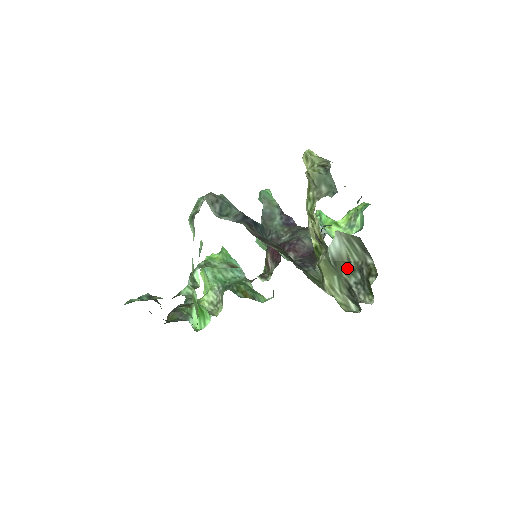
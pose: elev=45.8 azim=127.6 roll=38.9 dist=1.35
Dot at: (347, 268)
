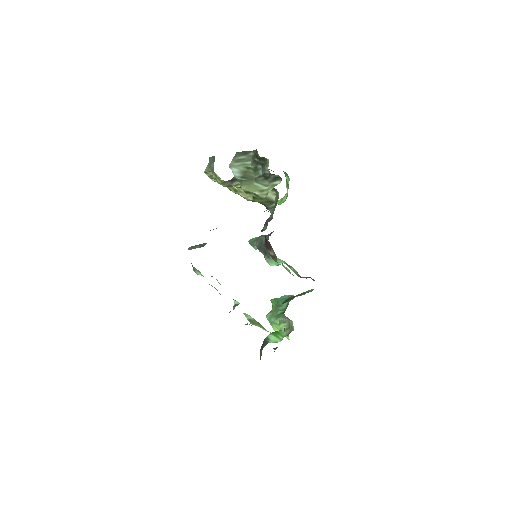
Dot at: (253, 172)
